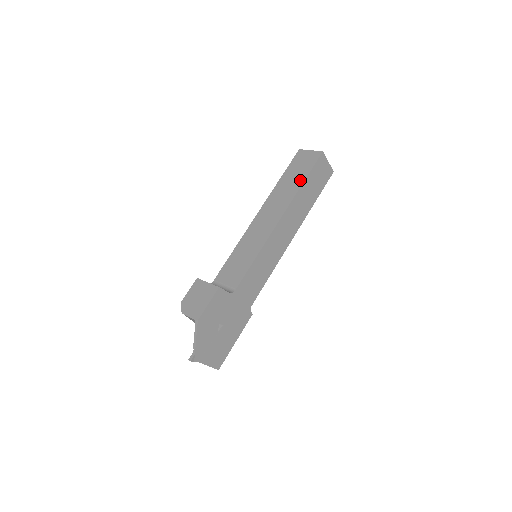
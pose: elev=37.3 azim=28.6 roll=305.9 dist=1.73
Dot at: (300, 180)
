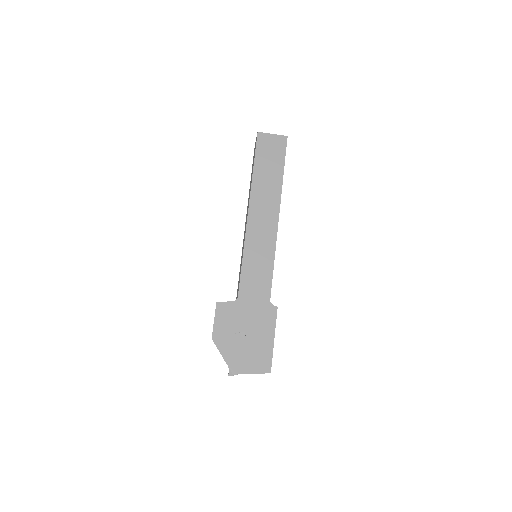
Dot at: occluded
